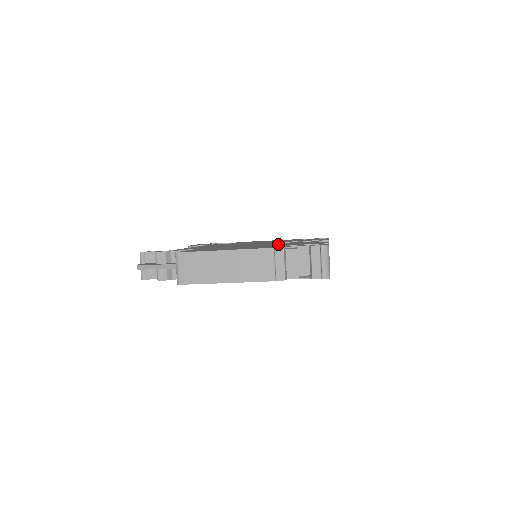
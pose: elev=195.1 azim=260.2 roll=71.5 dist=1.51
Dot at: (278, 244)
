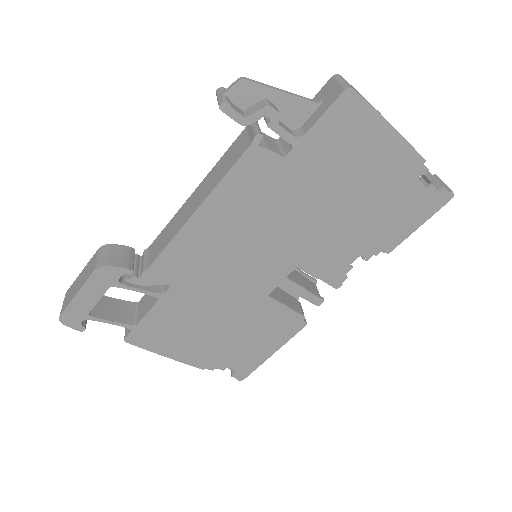
Dot at: occluded
